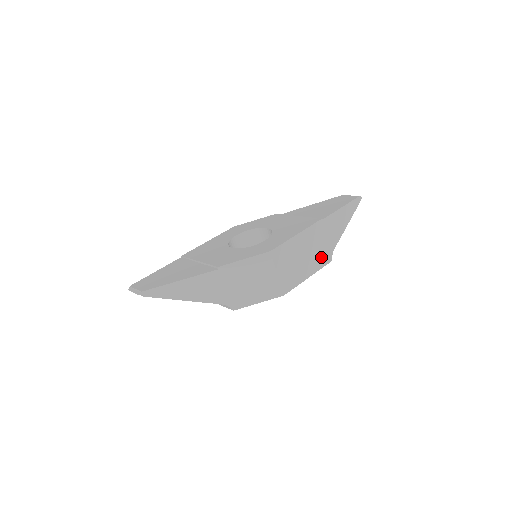
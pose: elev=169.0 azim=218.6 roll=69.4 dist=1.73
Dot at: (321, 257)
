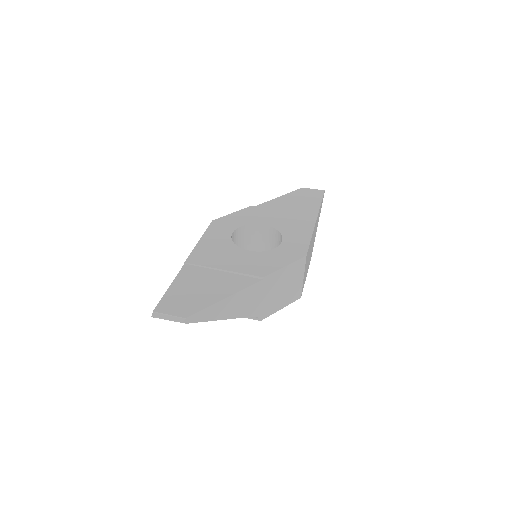
Dot at: (311, 253)
